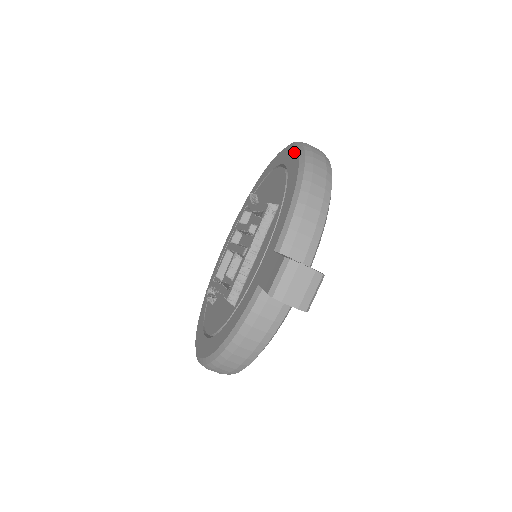
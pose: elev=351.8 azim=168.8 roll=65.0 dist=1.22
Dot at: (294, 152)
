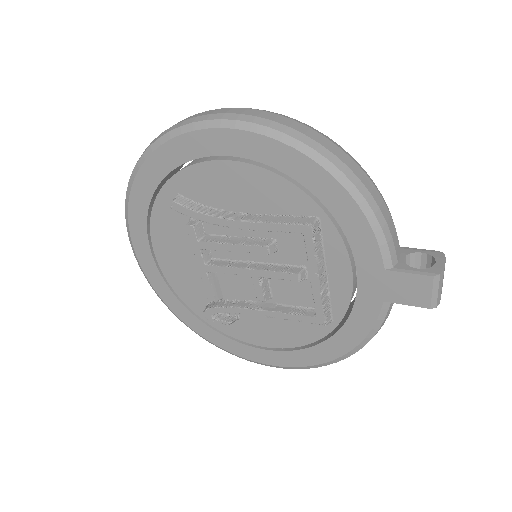
Dot at: (270, 144)
